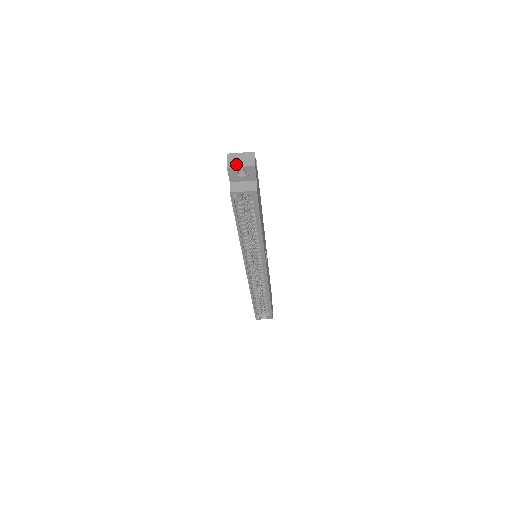
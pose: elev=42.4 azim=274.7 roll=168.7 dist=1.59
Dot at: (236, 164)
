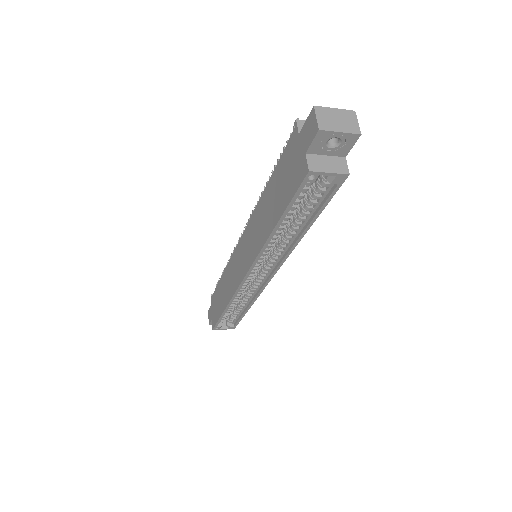
Dot at: (332, 126)
